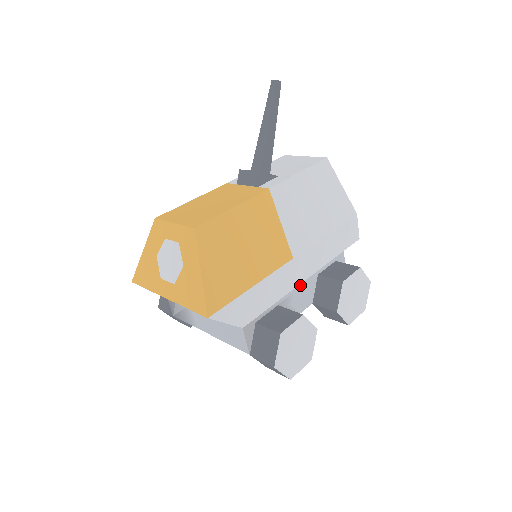
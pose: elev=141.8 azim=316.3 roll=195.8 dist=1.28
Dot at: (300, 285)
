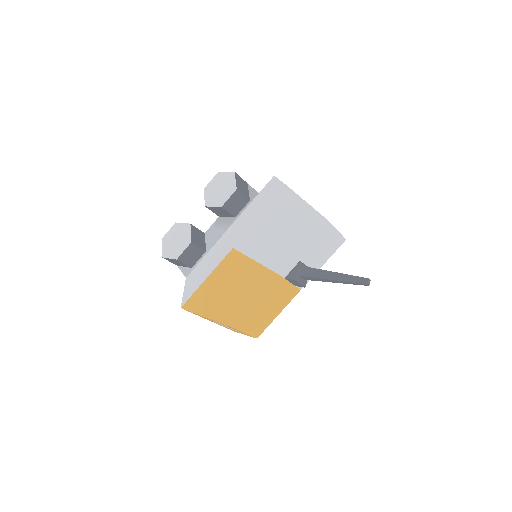
Dot at: occluded
